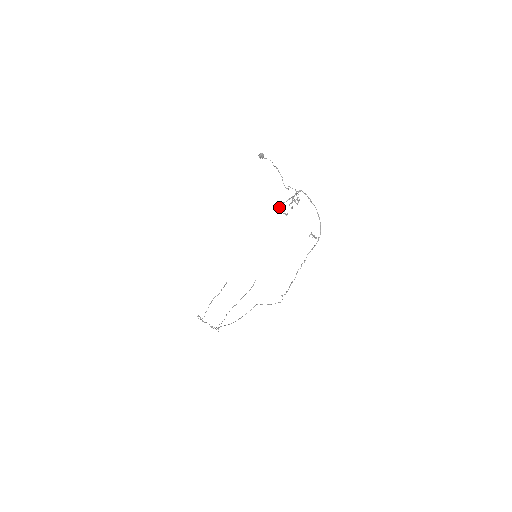
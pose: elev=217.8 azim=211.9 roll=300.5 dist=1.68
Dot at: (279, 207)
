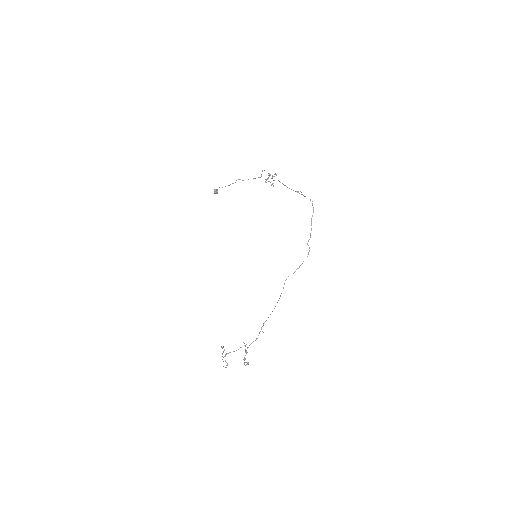
Dot at: occluded
